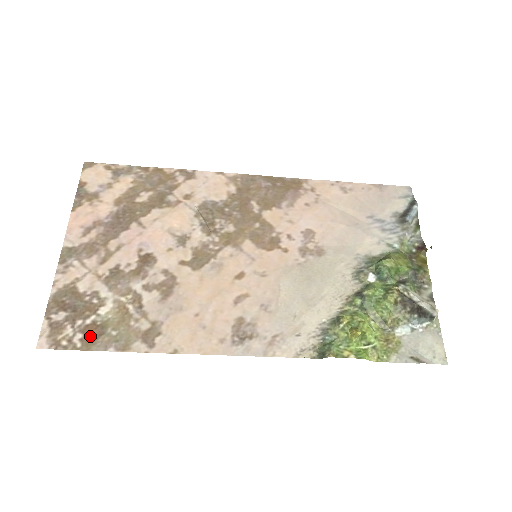
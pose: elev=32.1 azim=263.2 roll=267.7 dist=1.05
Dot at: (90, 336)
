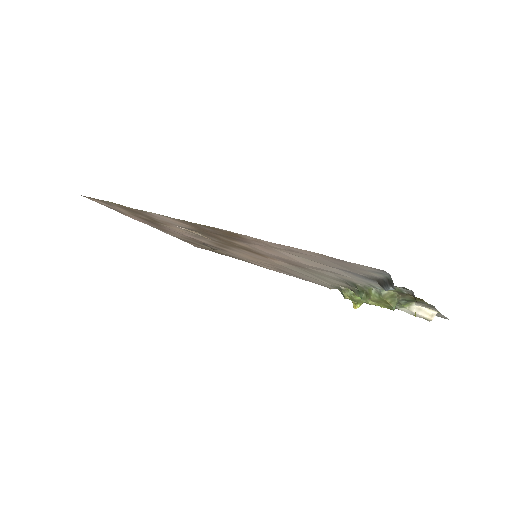
Dot at: occluded
